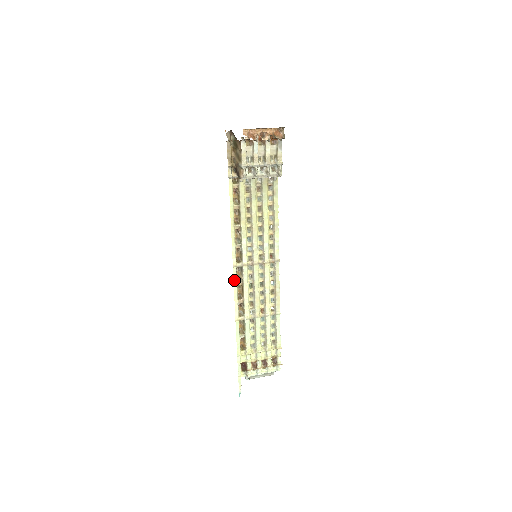
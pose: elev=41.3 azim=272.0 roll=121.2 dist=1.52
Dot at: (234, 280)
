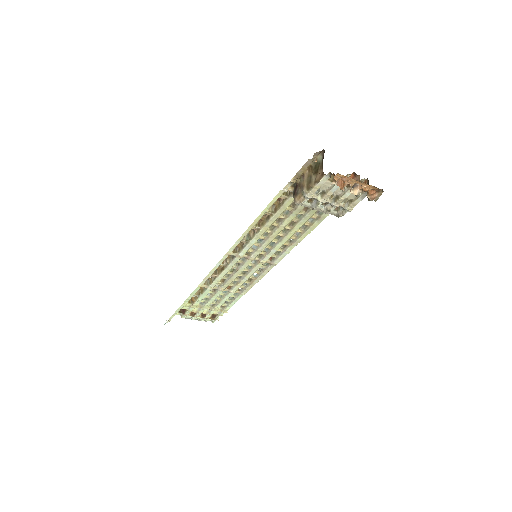
Dot at: (219, 262)
